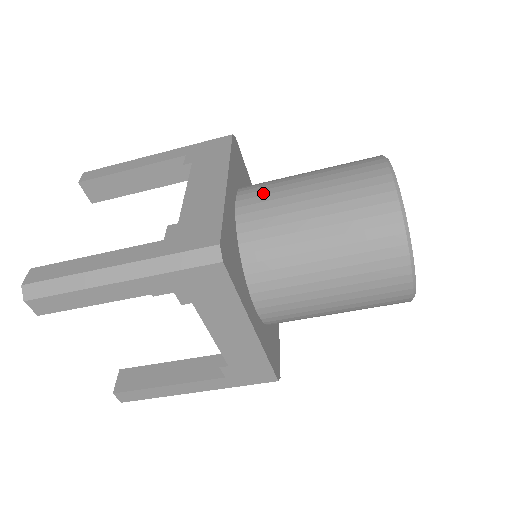
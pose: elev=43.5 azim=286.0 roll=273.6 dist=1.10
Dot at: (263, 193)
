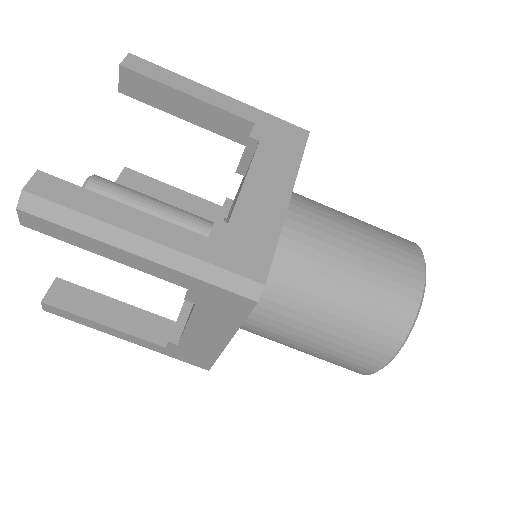
Dot at: (310, 224)
